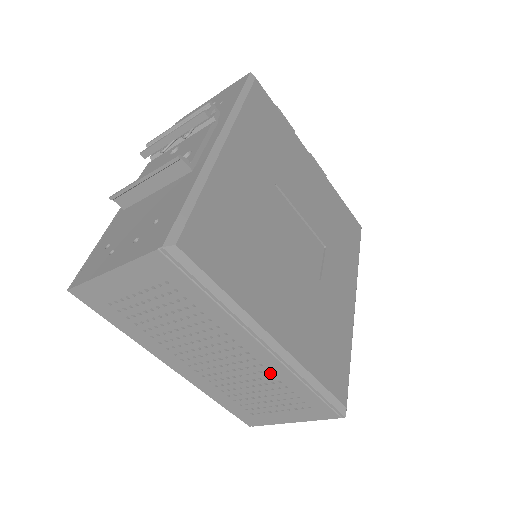
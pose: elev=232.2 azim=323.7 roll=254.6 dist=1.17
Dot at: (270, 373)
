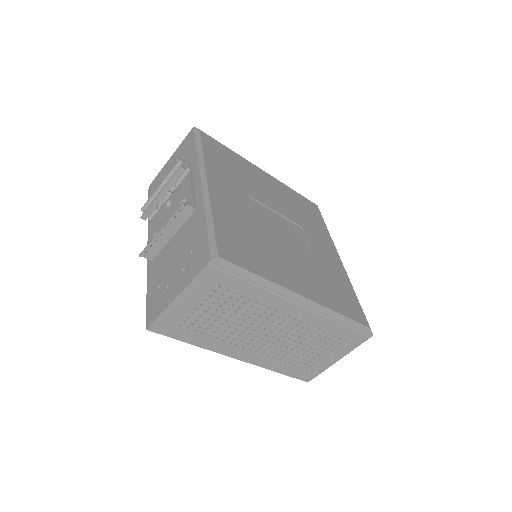
Dot at: (309, 325)
